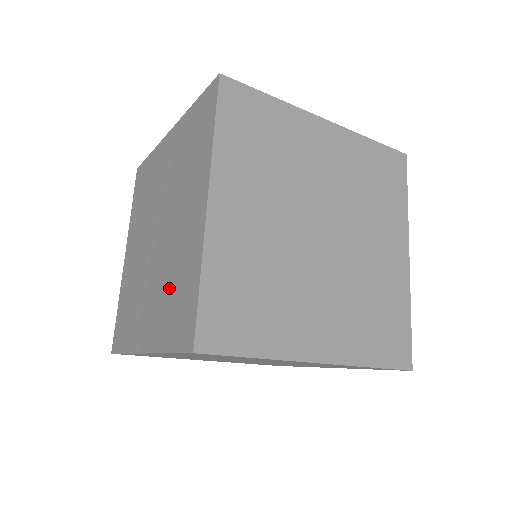
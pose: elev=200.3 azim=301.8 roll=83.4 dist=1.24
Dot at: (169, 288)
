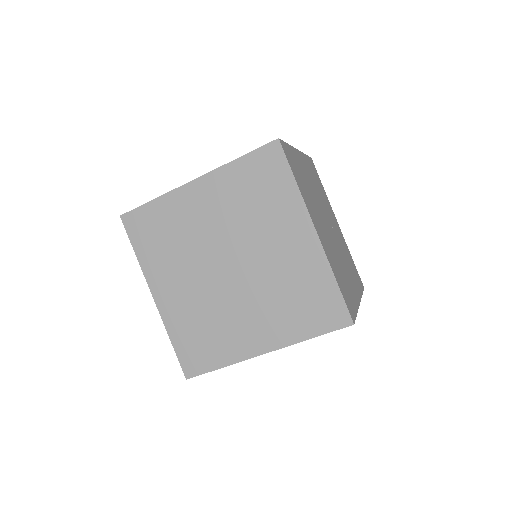
Dot at: (287, 298)
